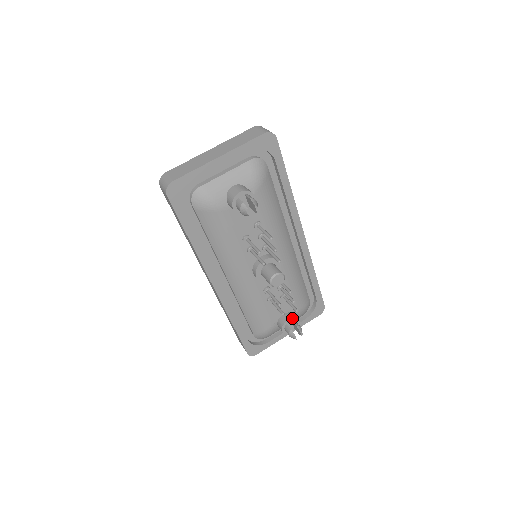
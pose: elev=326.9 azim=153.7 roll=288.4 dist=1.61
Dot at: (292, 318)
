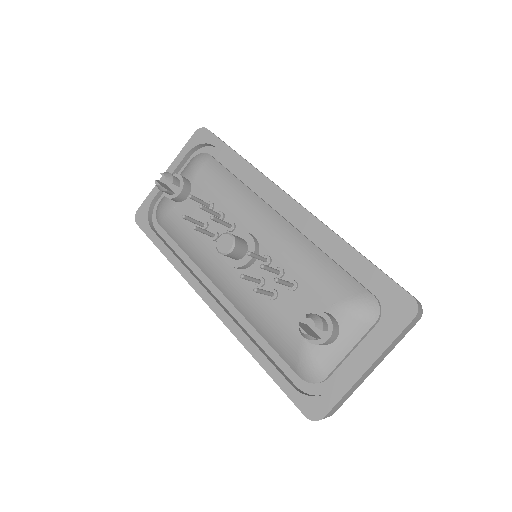
Dot at: (311, 312)
